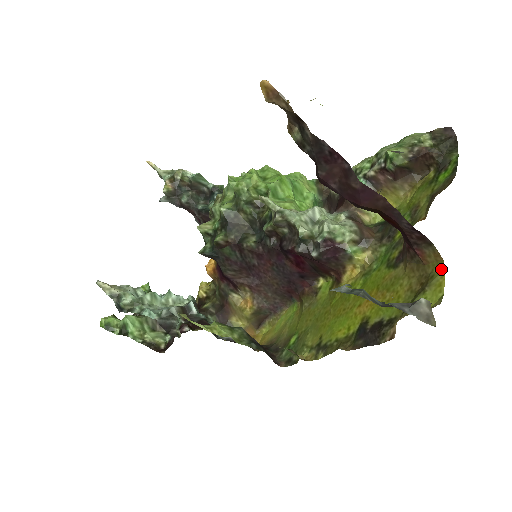
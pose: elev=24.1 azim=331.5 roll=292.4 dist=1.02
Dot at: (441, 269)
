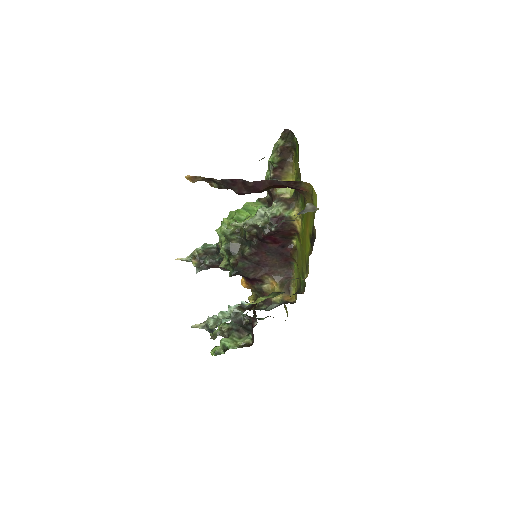
Dot at: (312, 188)
